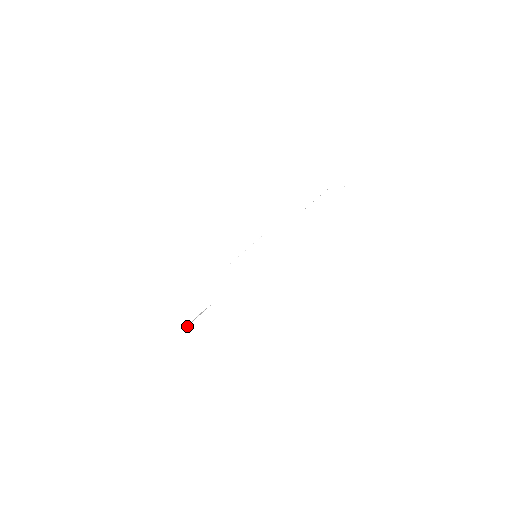
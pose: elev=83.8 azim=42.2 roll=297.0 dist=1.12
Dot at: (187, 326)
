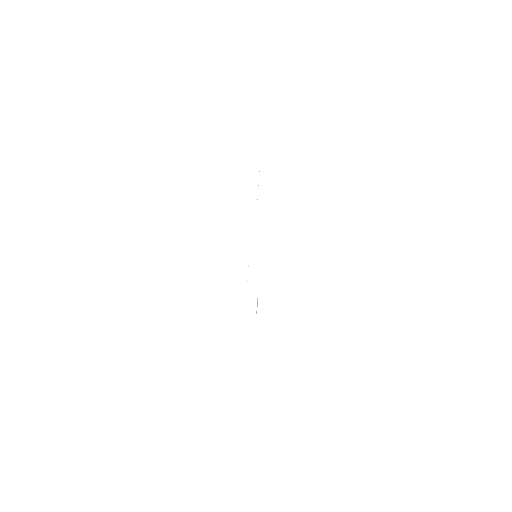
Dot at: occluded
